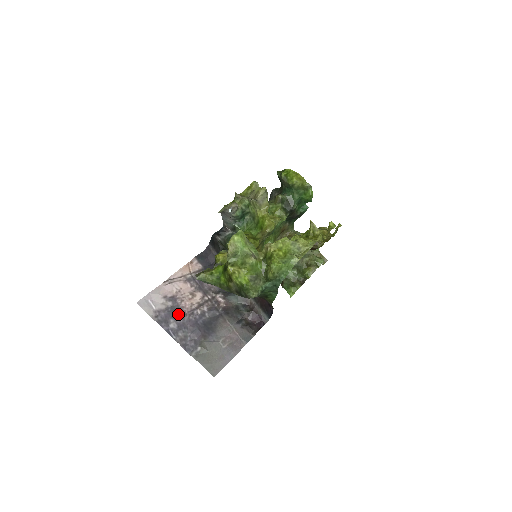
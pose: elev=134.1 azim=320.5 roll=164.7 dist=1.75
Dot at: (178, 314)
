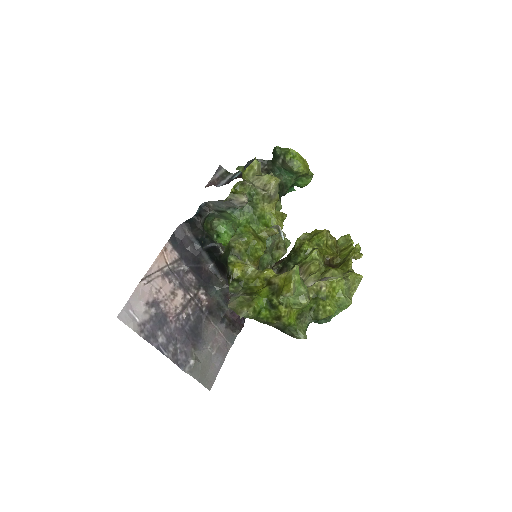
Dot at: (164, 323)
